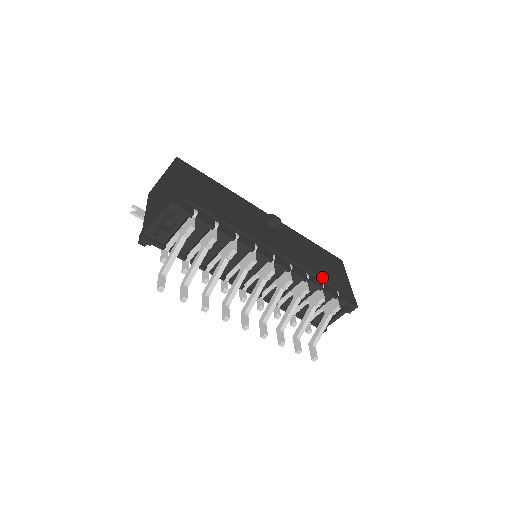
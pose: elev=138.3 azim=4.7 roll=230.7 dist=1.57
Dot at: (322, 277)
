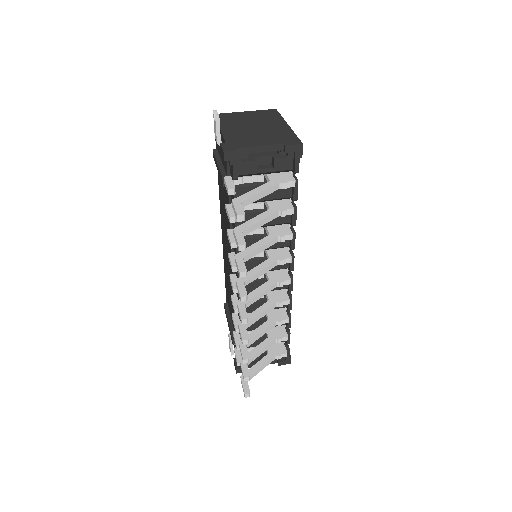
Dot at: occluded
